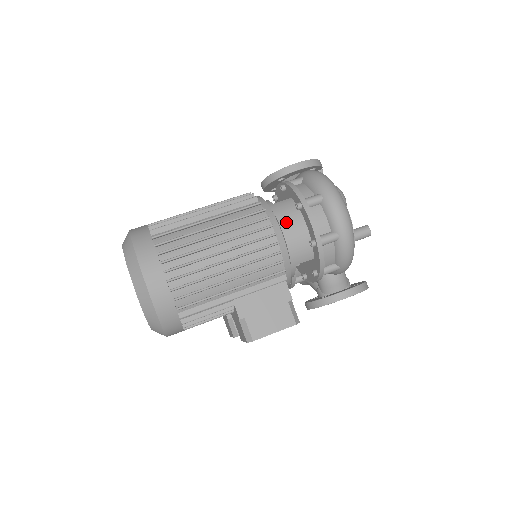
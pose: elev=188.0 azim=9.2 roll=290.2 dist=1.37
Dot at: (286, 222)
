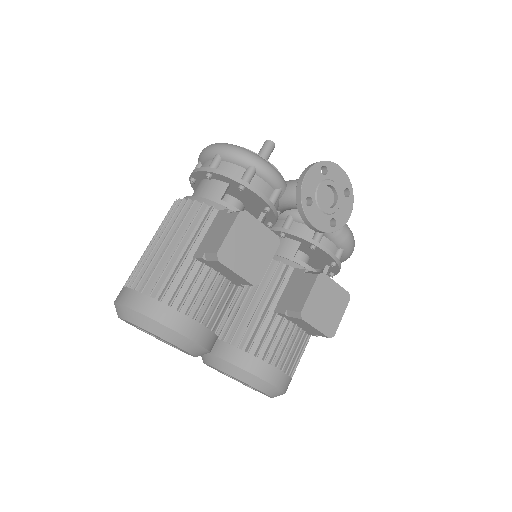
Dot at: (193, 194)
